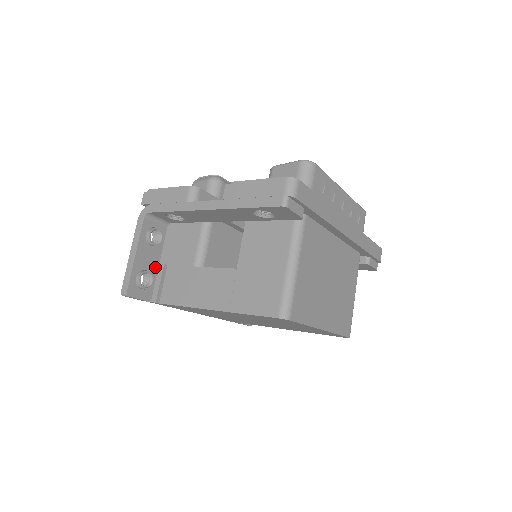
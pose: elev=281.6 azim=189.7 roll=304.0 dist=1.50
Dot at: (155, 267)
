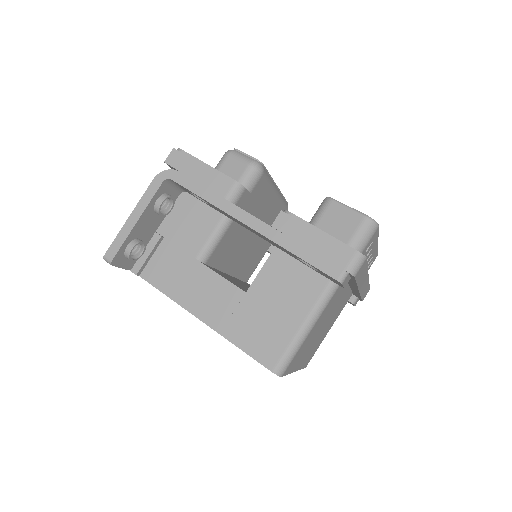
Dot at: (150, 235)
